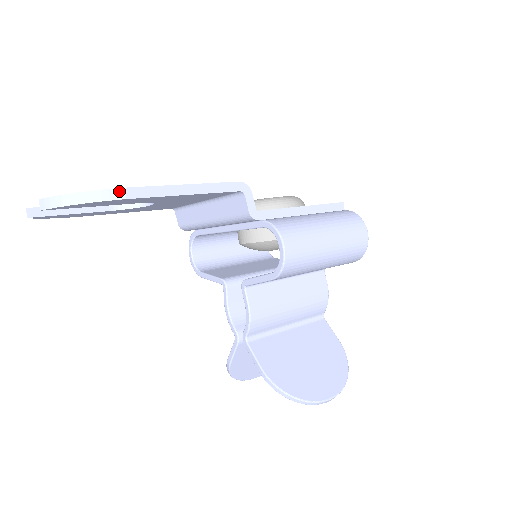
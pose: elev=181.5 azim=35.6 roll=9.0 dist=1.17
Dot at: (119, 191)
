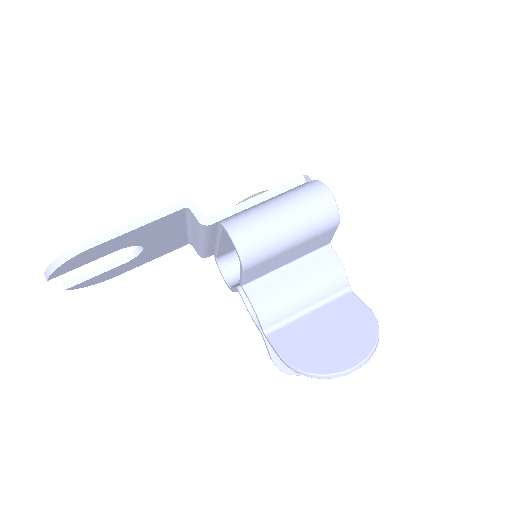
Dot at: (79, 247)
